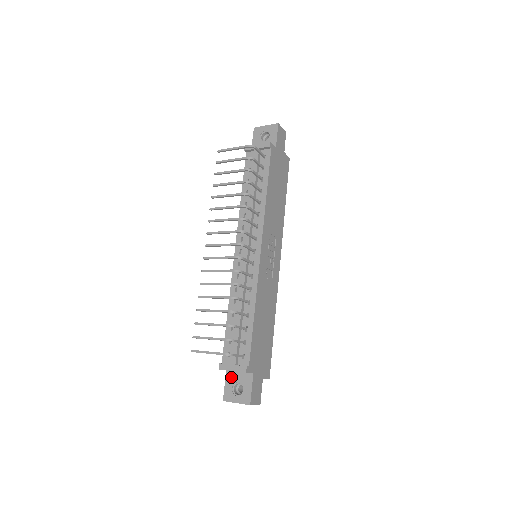
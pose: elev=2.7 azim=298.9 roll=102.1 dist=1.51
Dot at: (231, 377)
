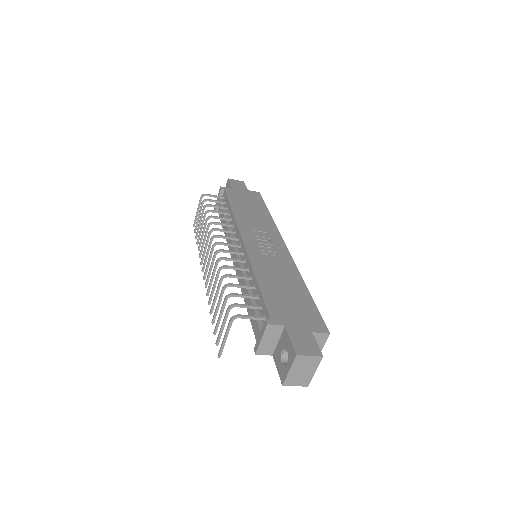
Dot at: (277, 355)
